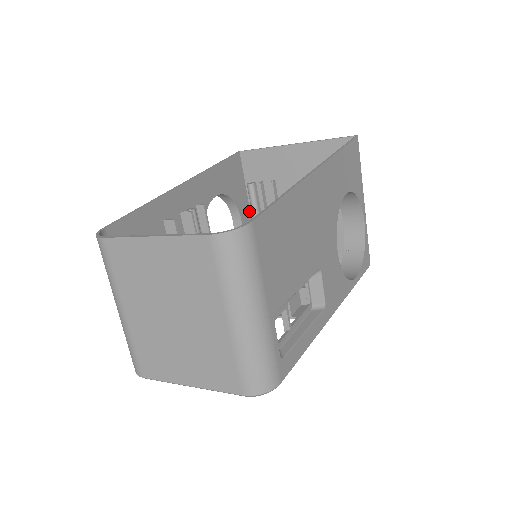
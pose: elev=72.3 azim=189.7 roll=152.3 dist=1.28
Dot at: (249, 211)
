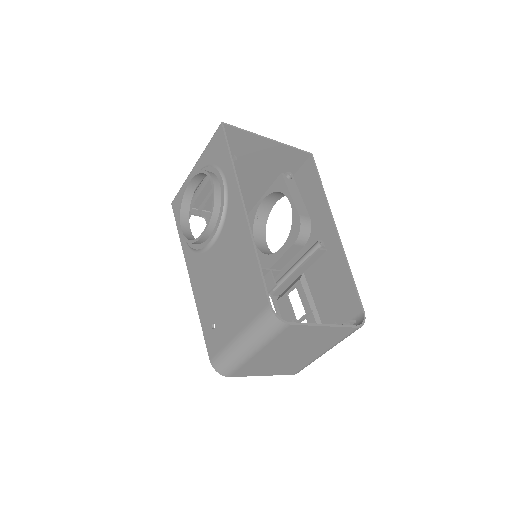
Dot at: (196, 168)
